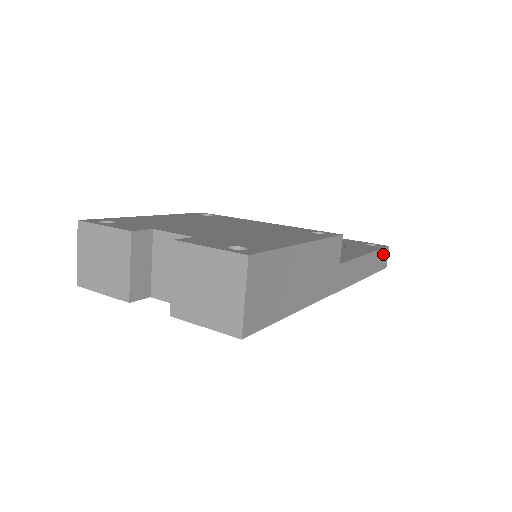
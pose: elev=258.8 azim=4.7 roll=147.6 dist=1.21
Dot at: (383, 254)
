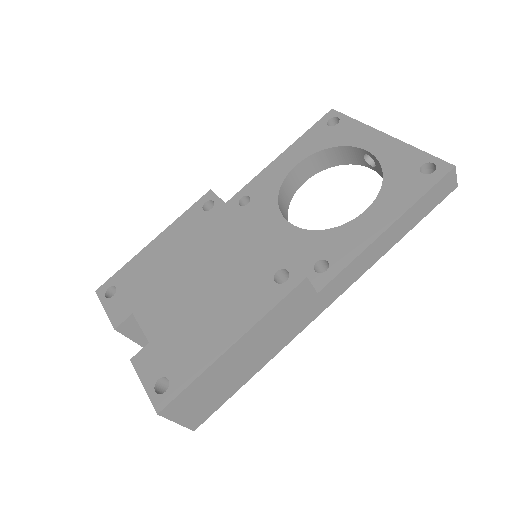
Dot at: (438, 188)
